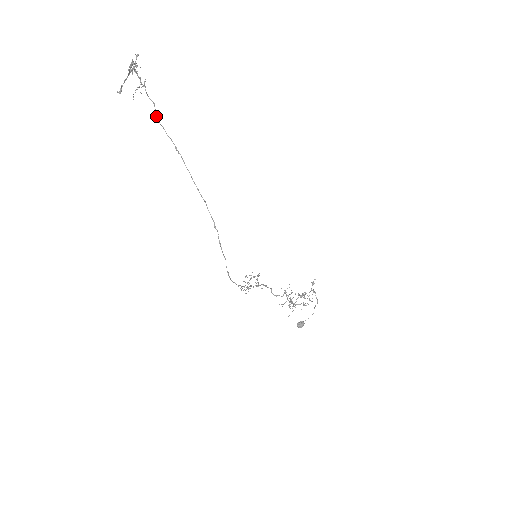
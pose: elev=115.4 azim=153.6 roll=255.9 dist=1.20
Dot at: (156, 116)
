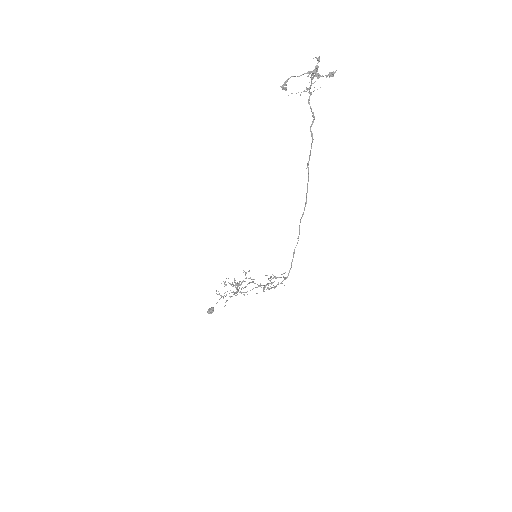
Dot at: occluded
